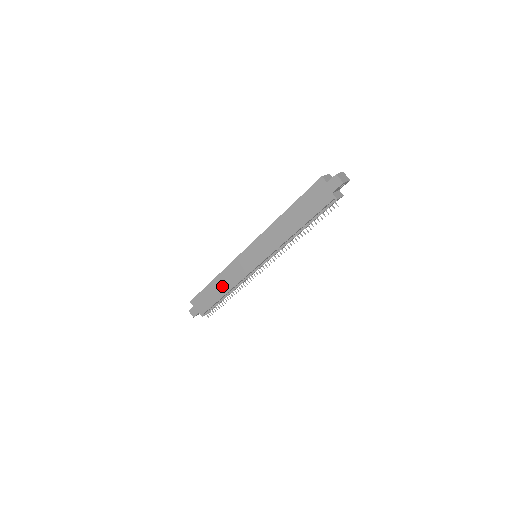
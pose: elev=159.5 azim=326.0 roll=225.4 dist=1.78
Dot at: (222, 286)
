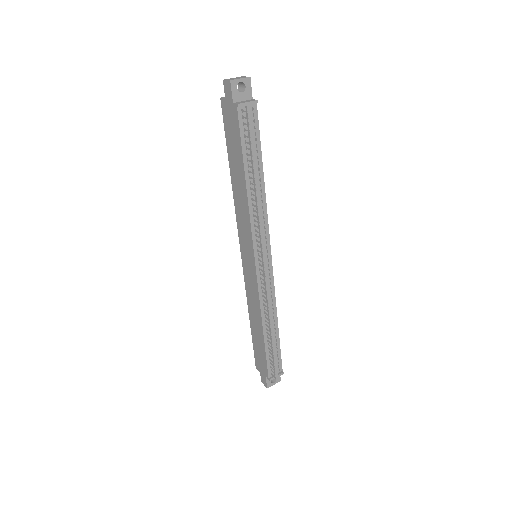
Dot at: (256, 322)
